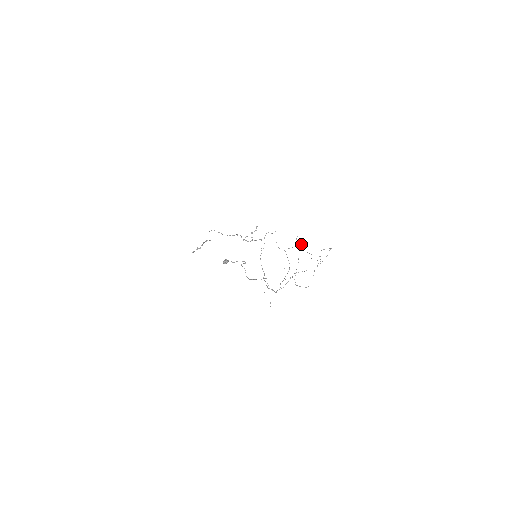
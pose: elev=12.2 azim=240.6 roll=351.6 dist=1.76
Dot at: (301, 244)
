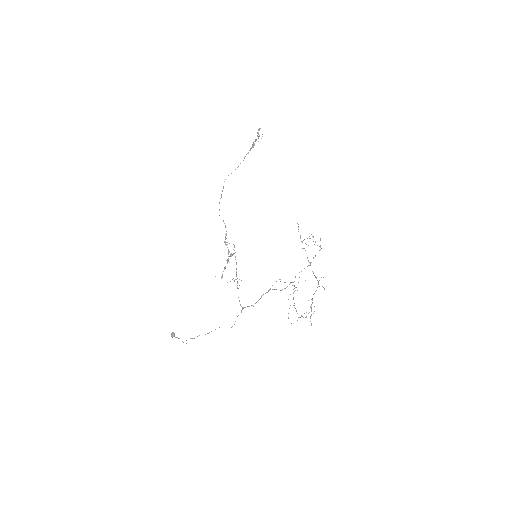
Dot at: occluded
